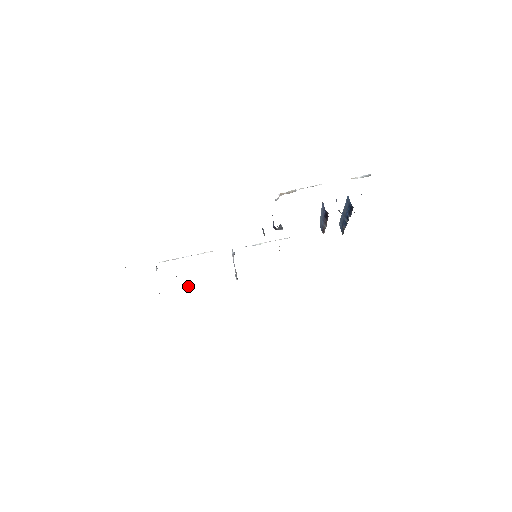
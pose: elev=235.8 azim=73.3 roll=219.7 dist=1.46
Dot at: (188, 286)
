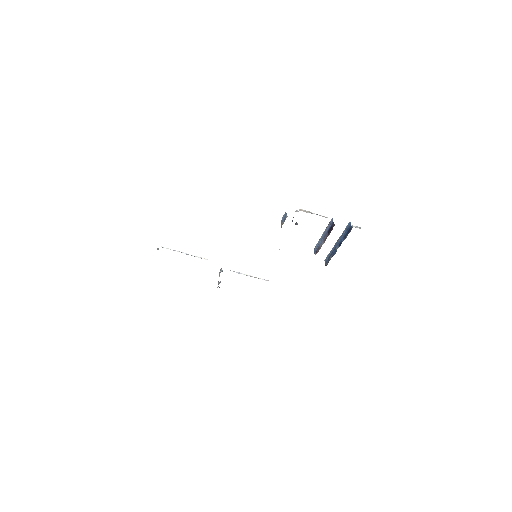
Dot at: occluded
